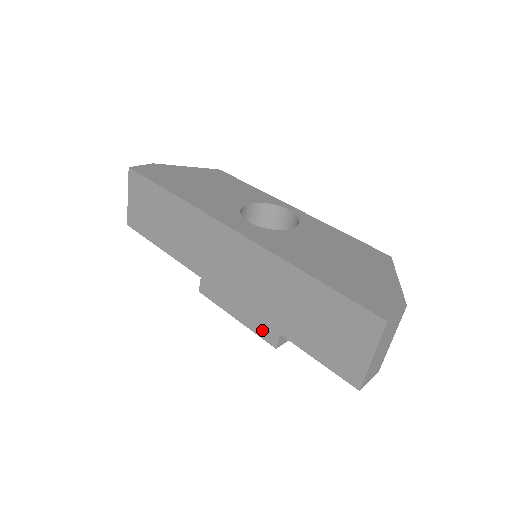
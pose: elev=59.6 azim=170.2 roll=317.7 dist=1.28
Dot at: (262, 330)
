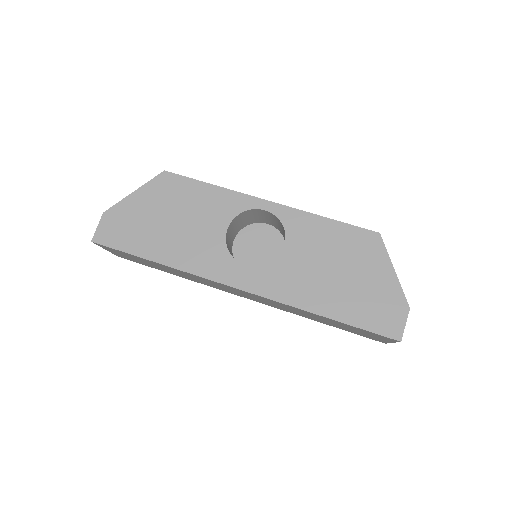
Dot at: occluded
